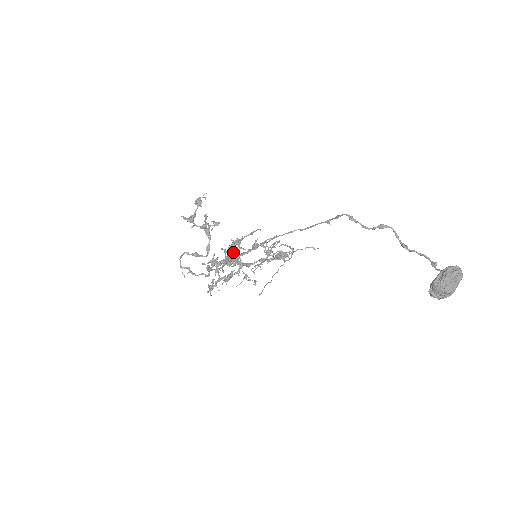
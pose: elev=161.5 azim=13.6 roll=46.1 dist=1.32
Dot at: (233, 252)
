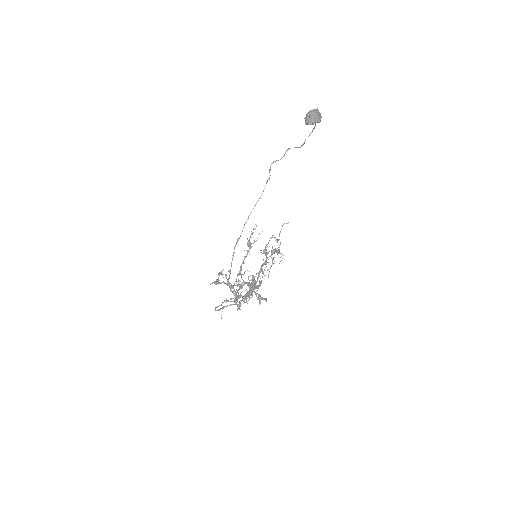
Dot at: (255, 292)
